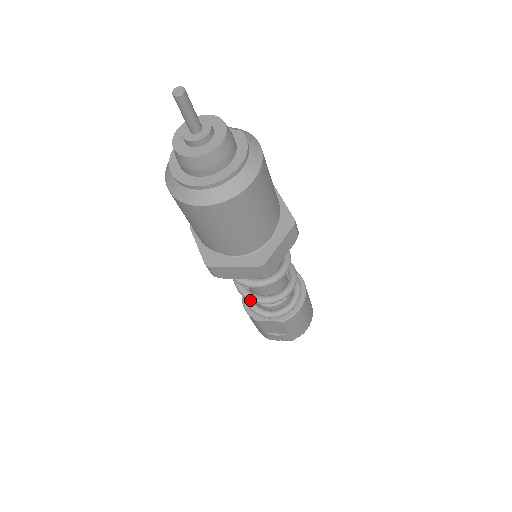
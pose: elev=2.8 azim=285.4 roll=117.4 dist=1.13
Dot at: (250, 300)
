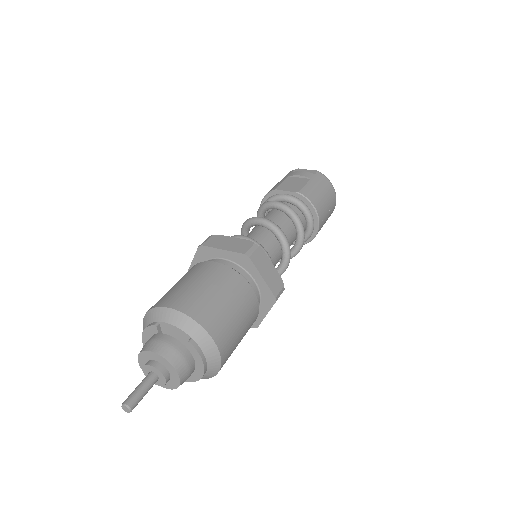
Dot at: occluded
